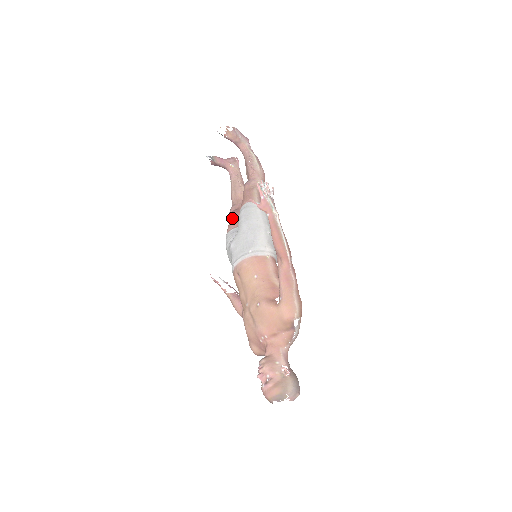
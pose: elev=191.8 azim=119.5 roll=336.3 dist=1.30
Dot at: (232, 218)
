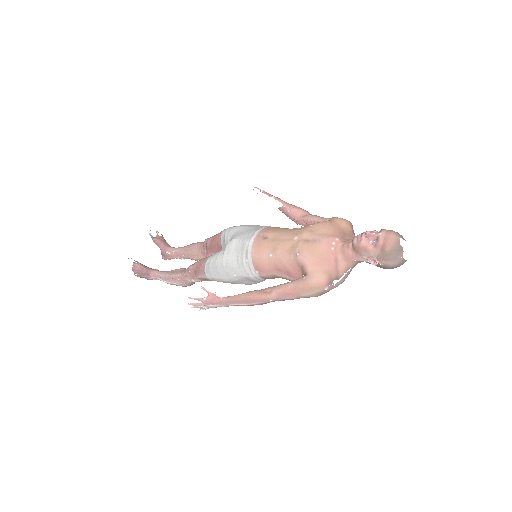
Dot at: occluded
